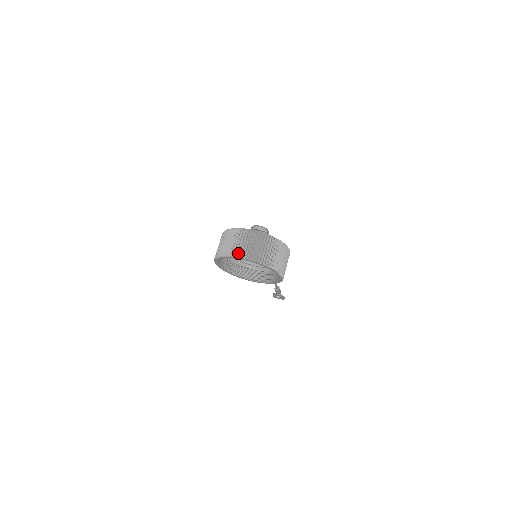
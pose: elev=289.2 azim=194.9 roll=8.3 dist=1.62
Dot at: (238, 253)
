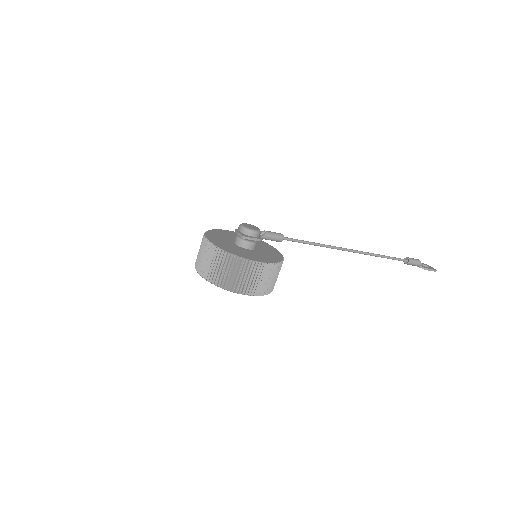
Dot at: (197, 264)
